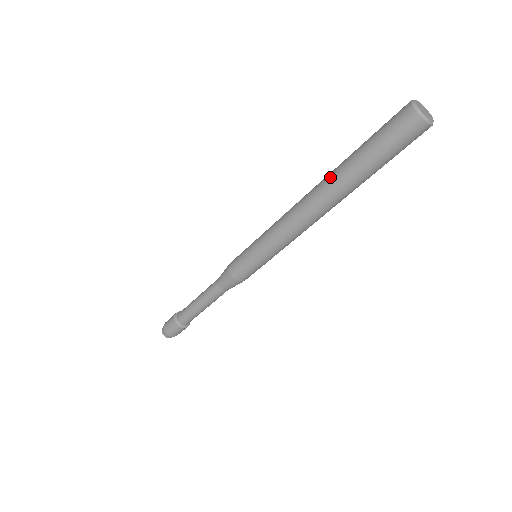
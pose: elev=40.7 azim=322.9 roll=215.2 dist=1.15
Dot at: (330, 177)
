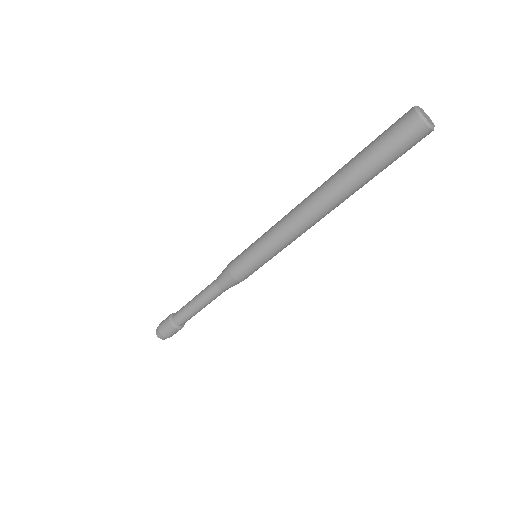
Dot at: (335, 181)
